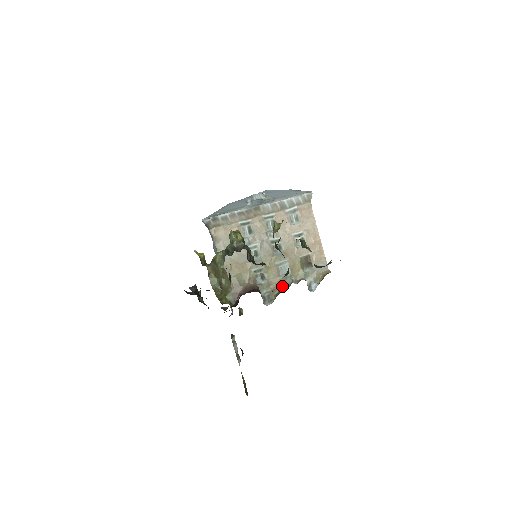
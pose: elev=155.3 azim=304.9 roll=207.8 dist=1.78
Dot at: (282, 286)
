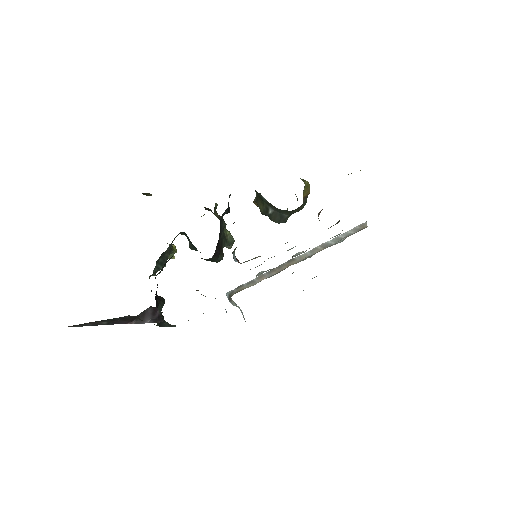
Dot at: occluded
